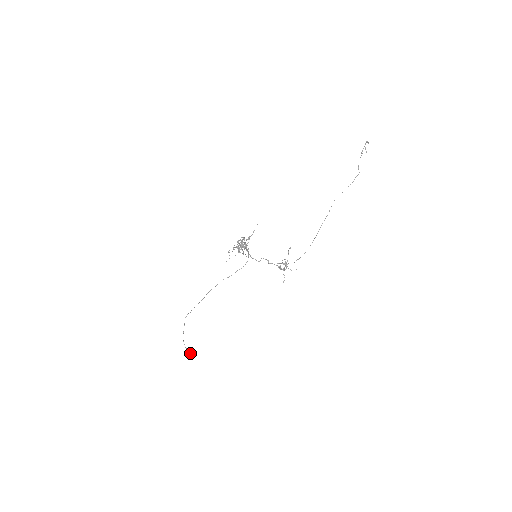
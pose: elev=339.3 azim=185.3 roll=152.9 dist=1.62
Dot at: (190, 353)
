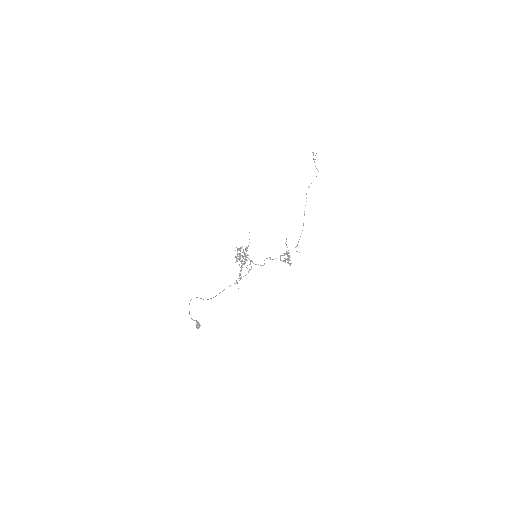
Dot at: (199, 323)
